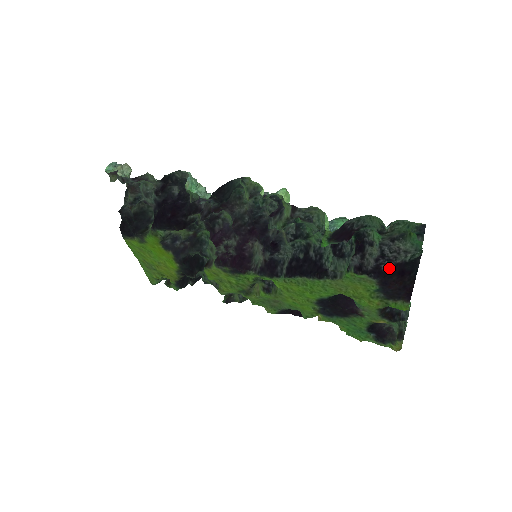
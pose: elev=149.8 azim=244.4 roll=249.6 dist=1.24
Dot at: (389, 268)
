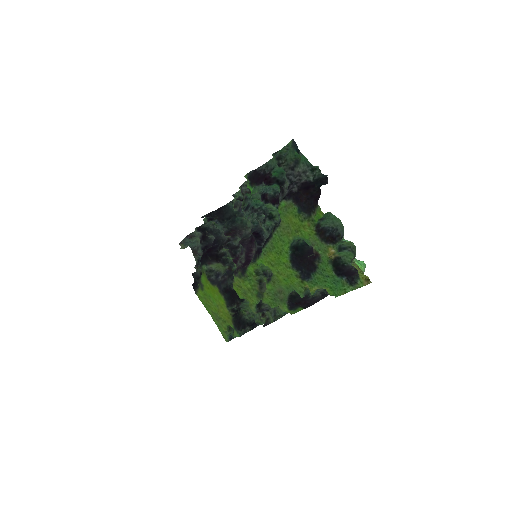
Dot at: (297, 188)
